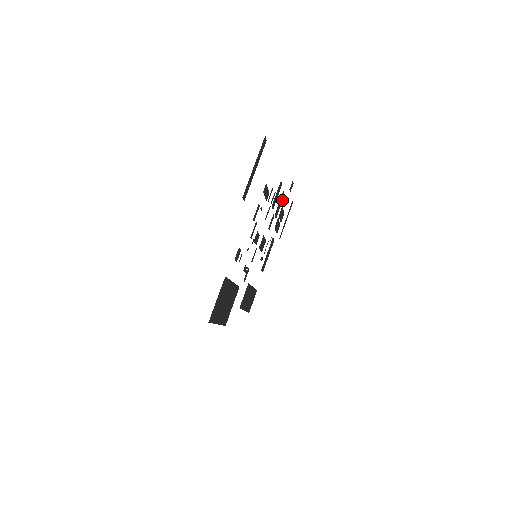
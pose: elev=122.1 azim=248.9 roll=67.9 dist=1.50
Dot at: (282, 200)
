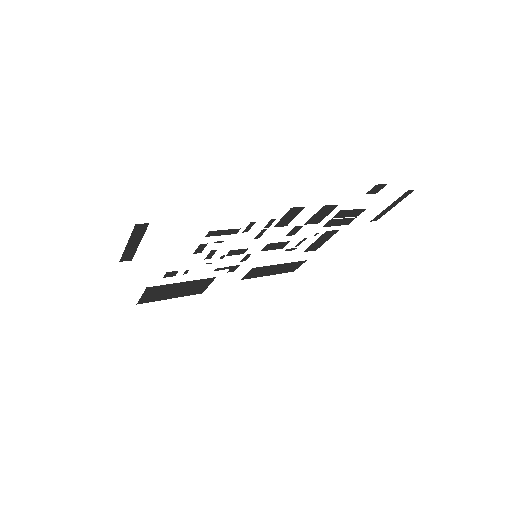
Dot at: (333, 208)
